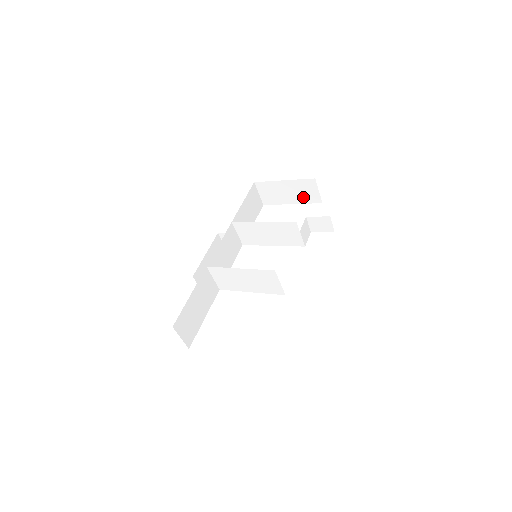
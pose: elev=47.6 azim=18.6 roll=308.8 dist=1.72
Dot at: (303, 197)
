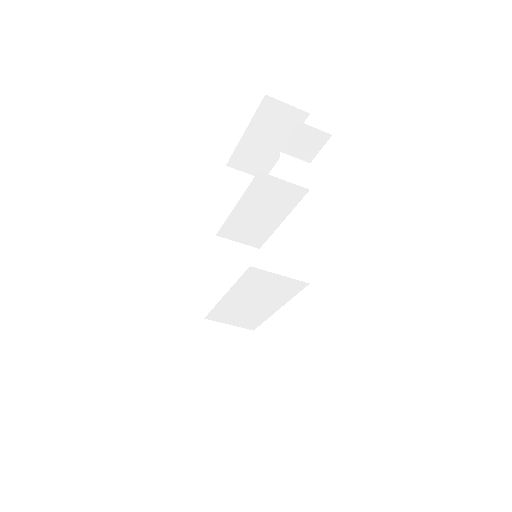
Dot at: (284, 129)
